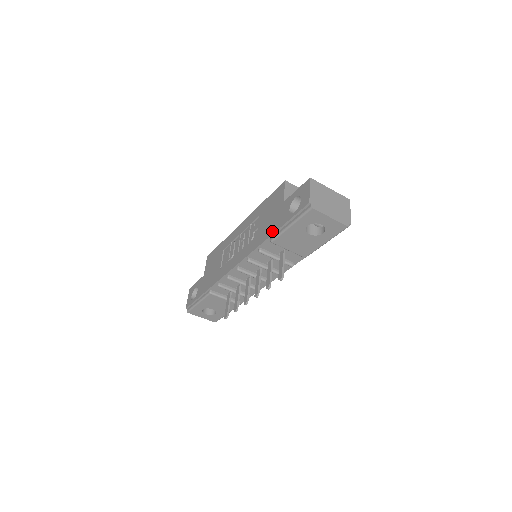
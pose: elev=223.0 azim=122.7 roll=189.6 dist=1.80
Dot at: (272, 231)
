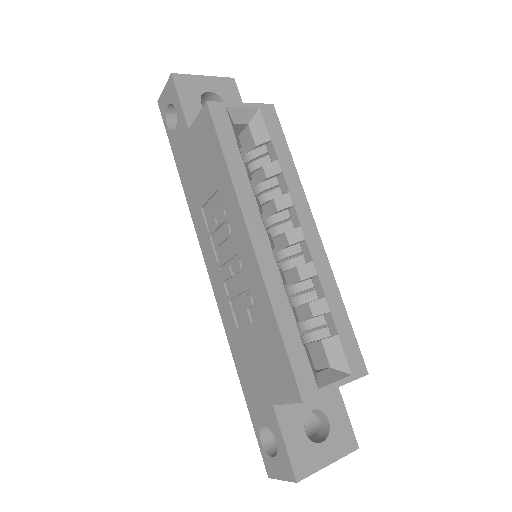
Dot at: (242, 381)
